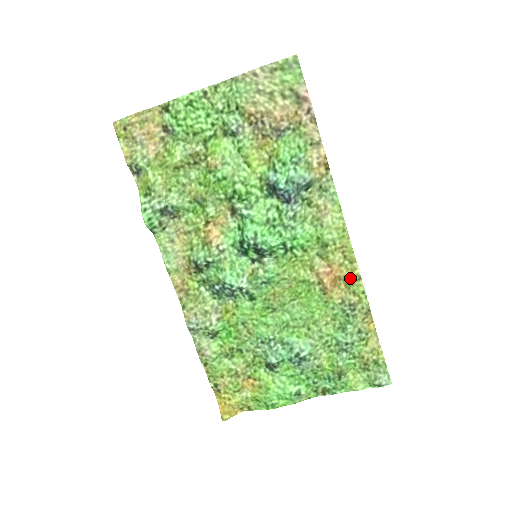
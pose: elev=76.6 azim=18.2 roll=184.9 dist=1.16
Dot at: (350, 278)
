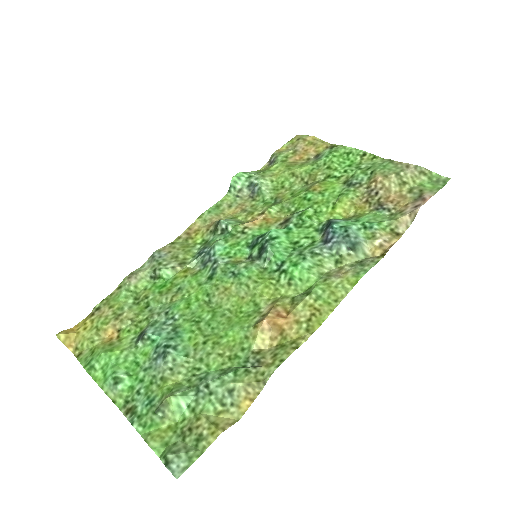
Dot at: (289, 342)
